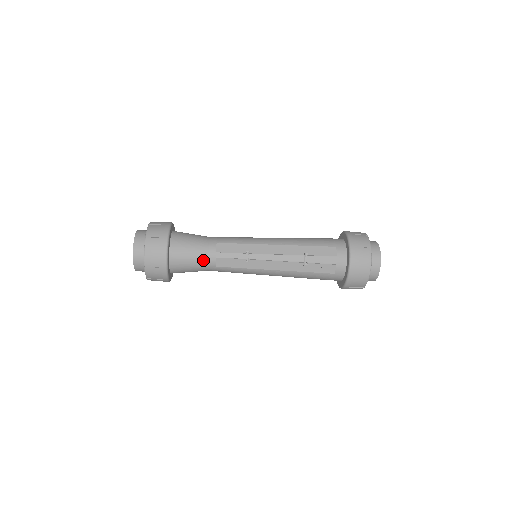
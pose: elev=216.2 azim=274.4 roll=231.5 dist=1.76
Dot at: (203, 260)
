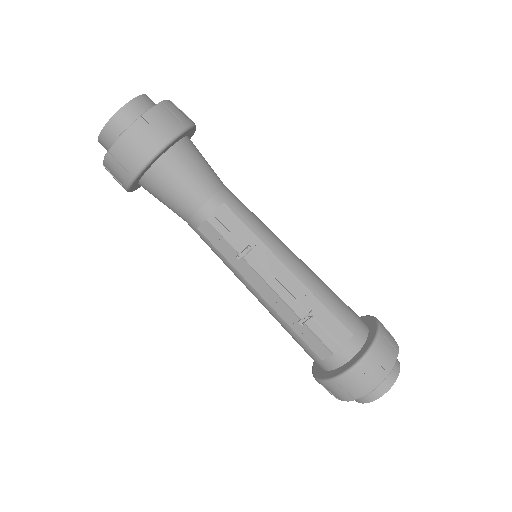
Dot at: (189, 208)
